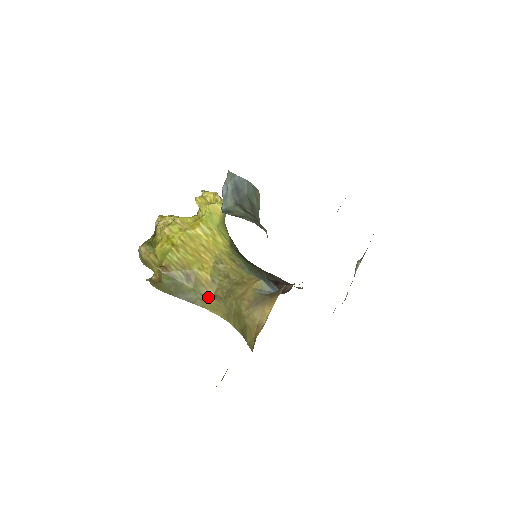
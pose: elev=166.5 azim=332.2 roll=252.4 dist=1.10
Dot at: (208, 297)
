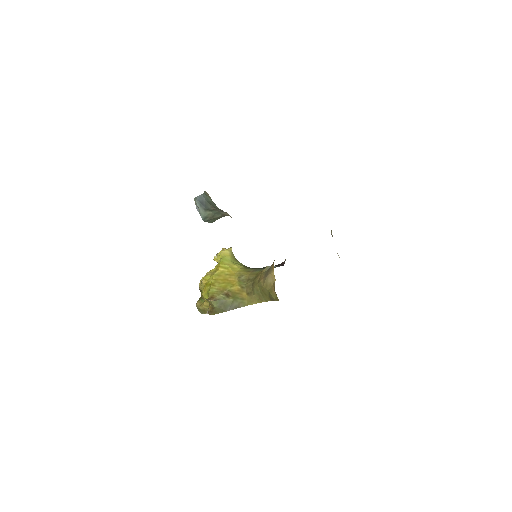
Dot at: (244, 298)
